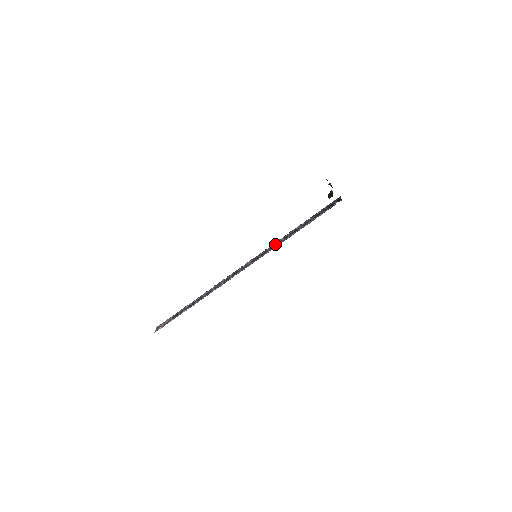
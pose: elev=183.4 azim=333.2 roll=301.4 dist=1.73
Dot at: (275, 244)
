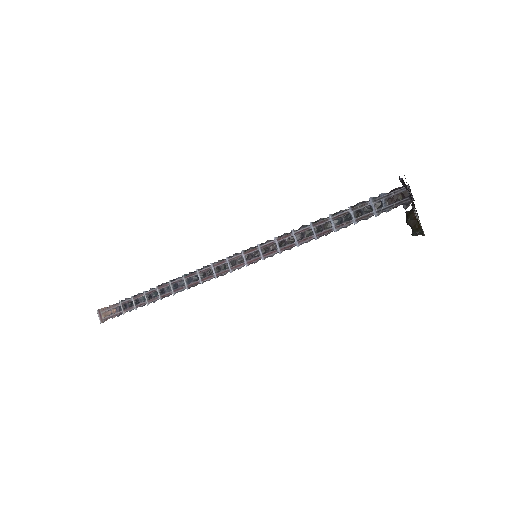
Dot at: (286, 240)
